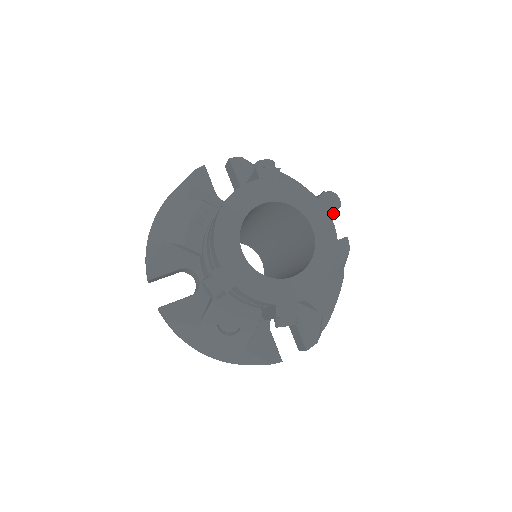
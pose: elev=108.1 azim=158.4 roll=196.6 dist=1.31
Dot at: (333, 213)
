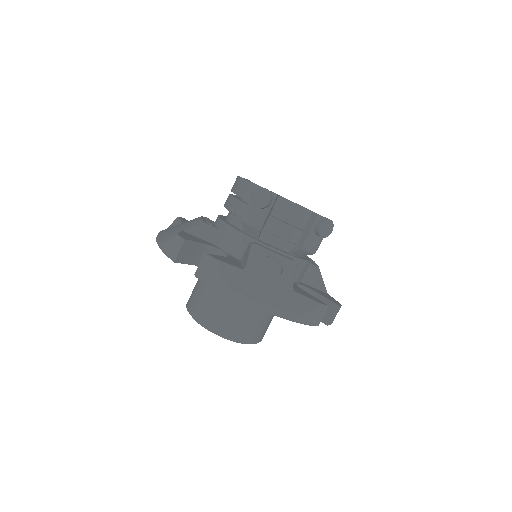
Dot at: occluded
